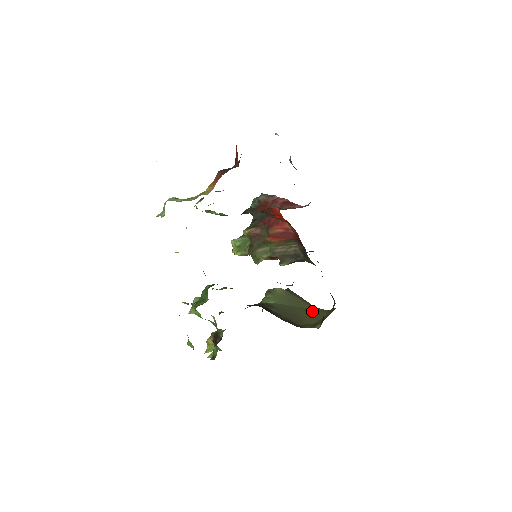
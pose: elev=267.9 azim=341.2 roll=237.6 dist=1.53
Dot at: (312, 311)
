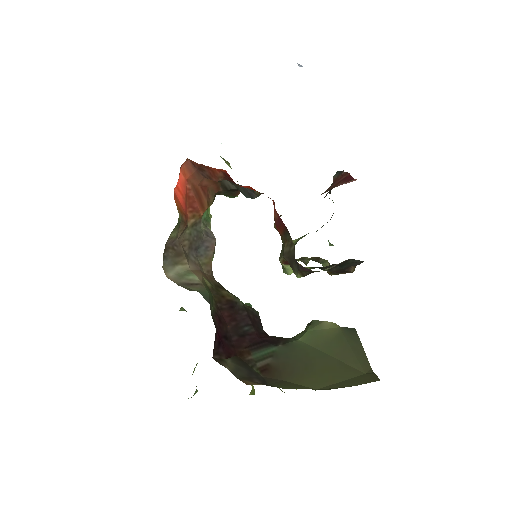
Dot at: (350, 372)
